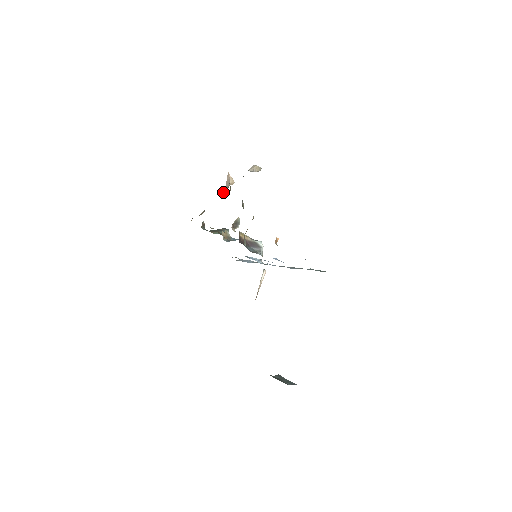
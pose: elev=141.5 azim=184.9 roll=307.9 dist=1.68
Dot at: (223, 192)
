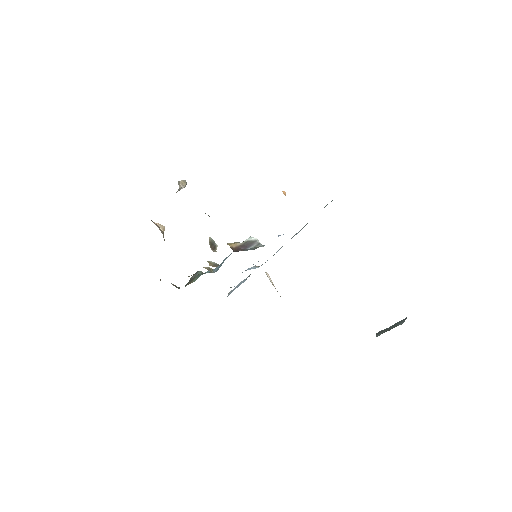
Dot at: occluded
